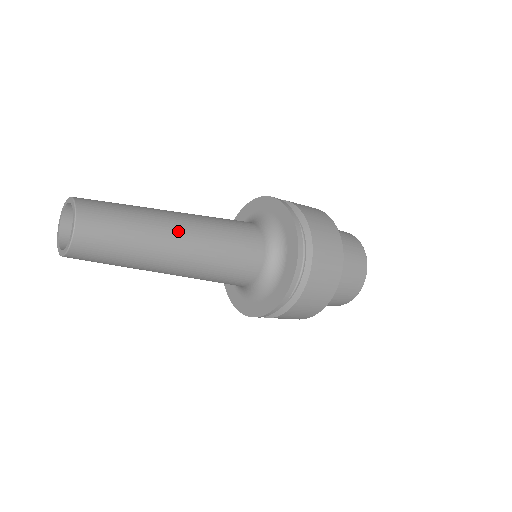
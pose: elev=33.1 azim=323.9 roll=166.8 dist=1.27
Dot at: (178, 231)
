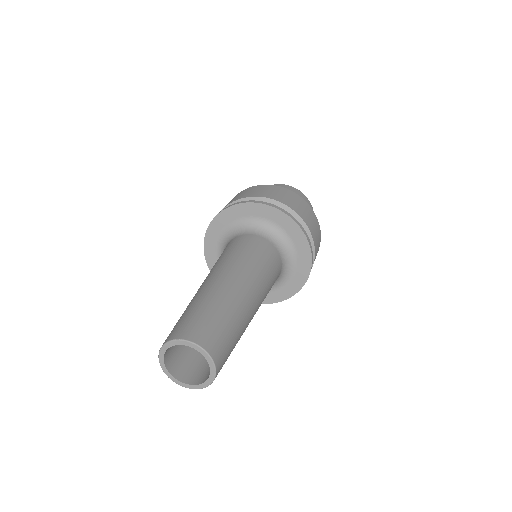
Dot at: (246, 293)
